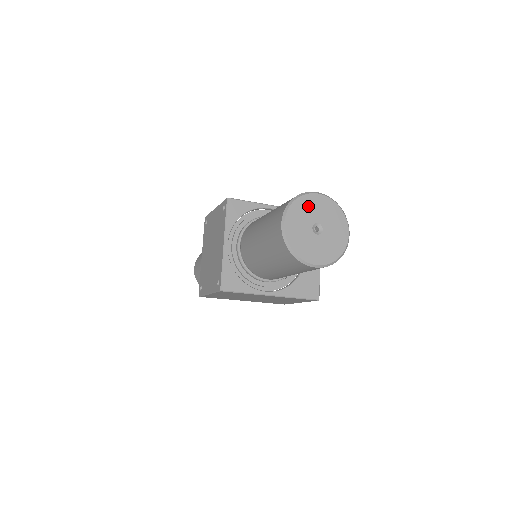
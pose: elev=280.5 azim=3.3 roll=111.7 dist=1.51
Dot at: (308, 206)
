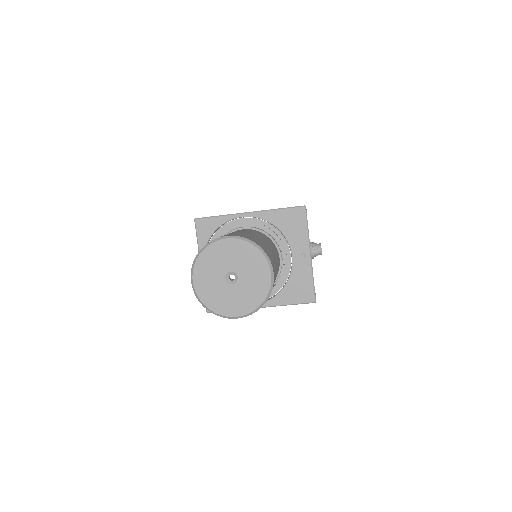
Dot at: (216, 256)
